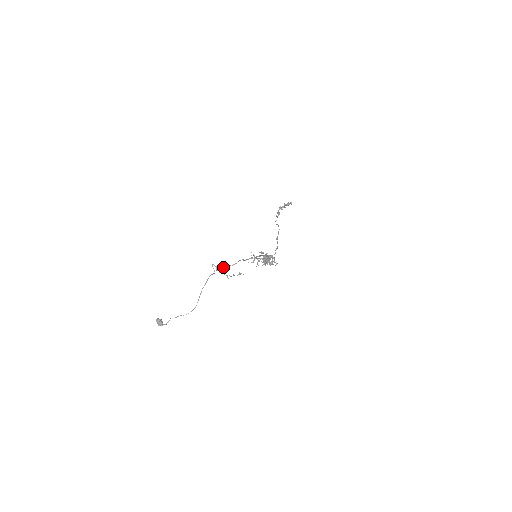
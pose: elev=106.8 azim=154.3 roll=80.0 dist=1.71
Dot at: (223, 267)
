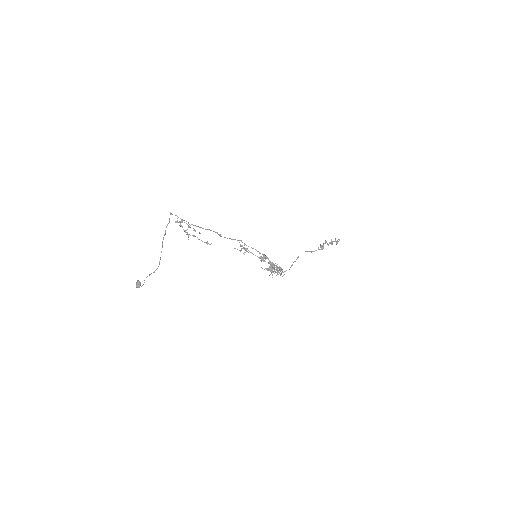
Dot at: (181, 220)
